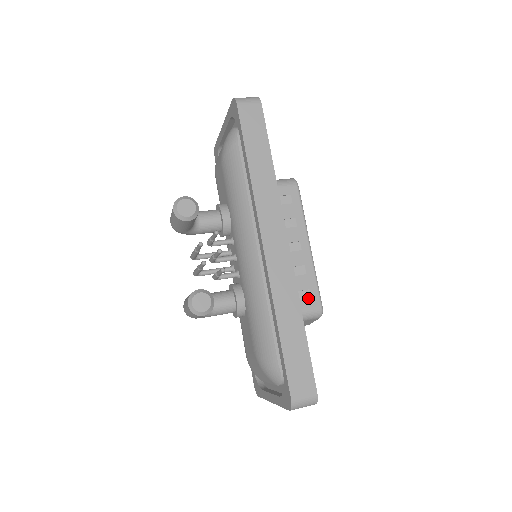
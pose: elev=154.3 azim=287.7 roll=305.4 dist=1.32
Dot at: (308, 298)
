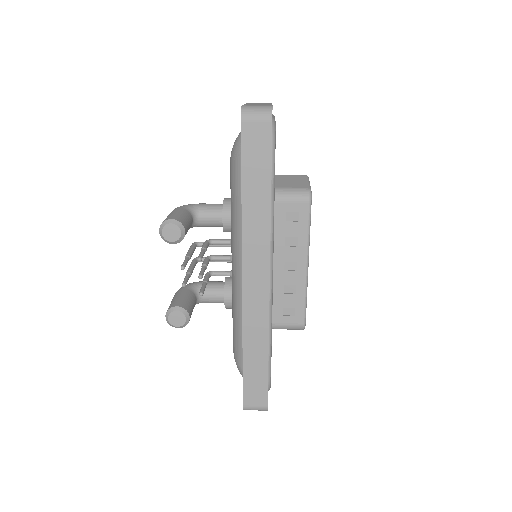
Dot at: (292, 315)
